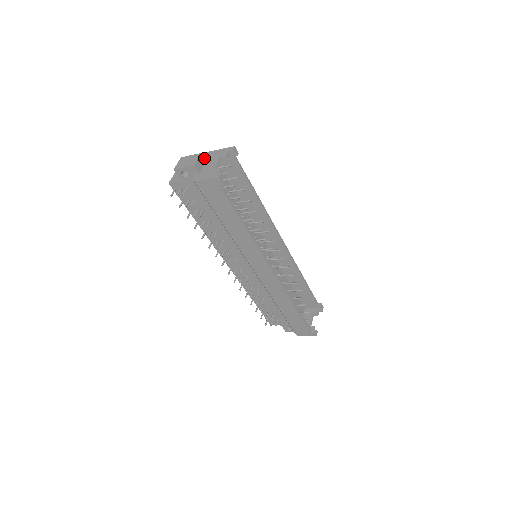
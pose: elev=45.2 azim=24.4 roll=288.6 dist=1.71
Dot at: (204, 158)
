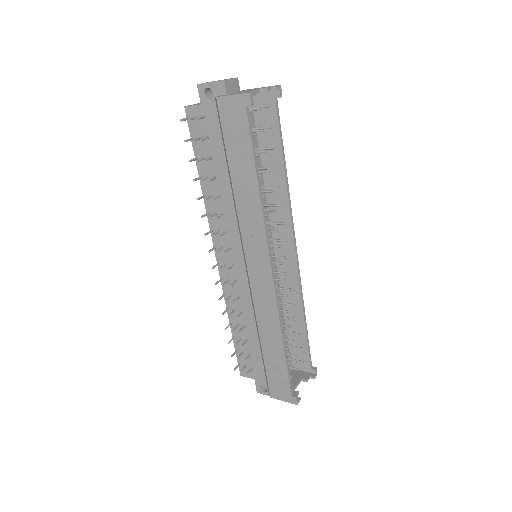
Dot at: occluded
